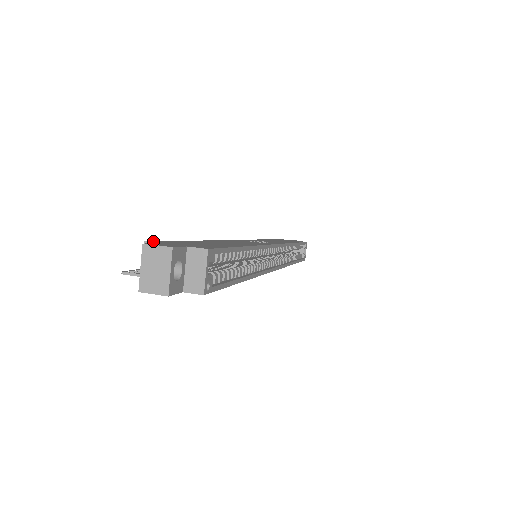
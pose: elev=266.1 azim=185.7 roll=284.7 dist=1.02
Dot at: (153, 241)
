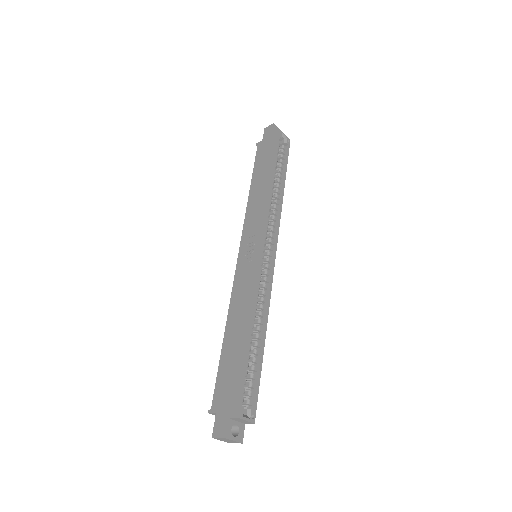
Dot at: (211, 409)
